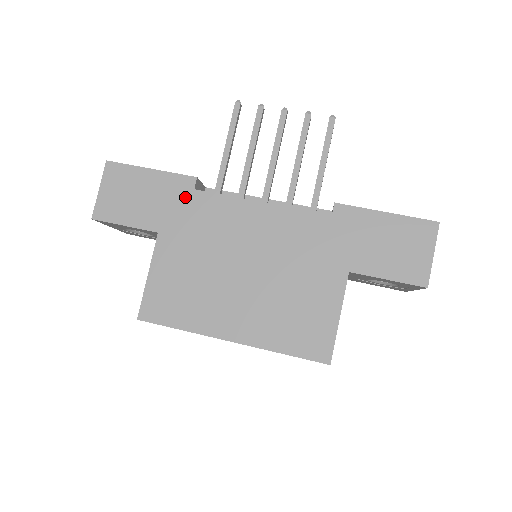
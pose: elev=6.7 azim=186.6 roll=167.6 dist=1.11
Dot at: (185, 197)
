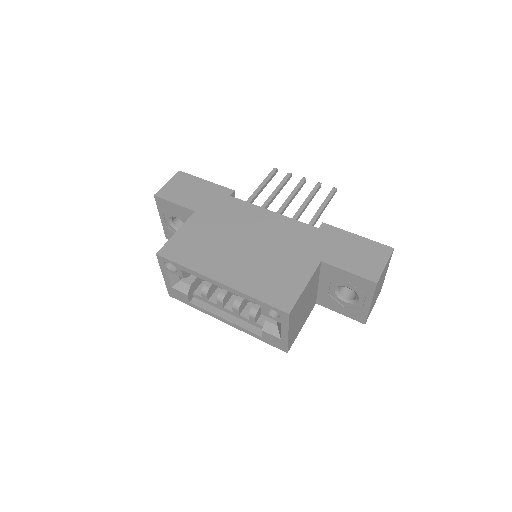
Dot at: (222, 198)
